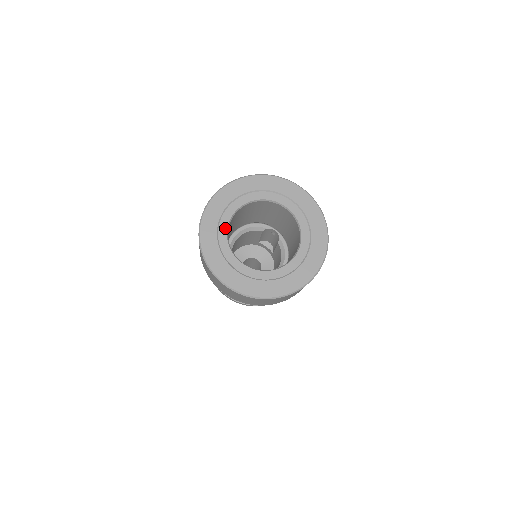
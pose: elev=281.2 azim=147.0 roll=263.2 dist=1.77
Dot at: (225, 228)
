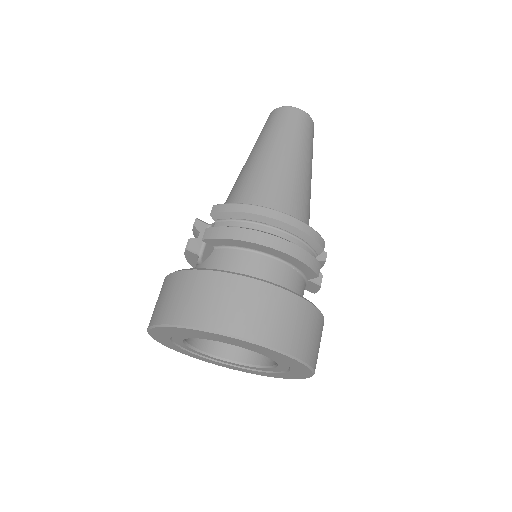
Dot at: (185, 346)
